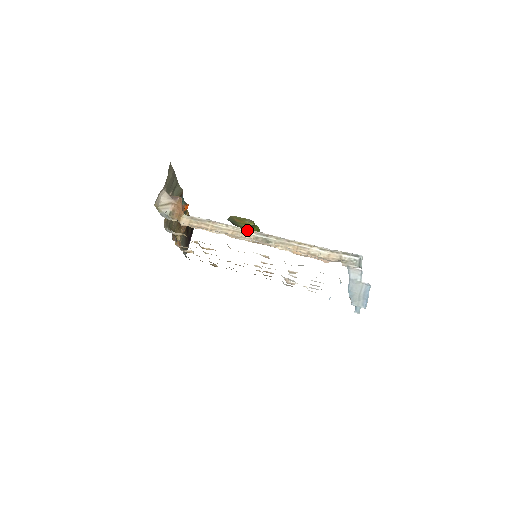
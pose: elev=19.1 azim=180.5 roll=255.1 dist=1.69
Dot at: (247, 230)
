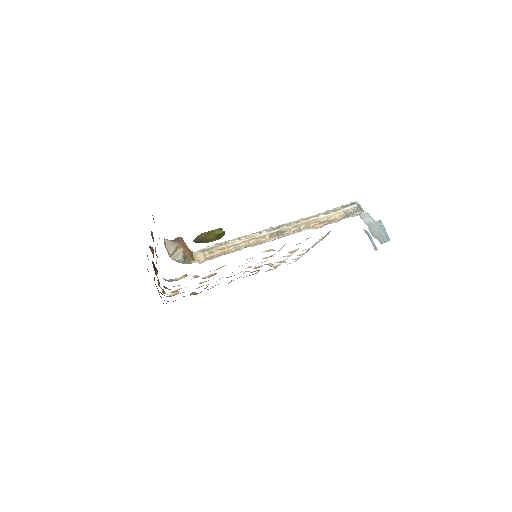
Dot at: (259, 233)
